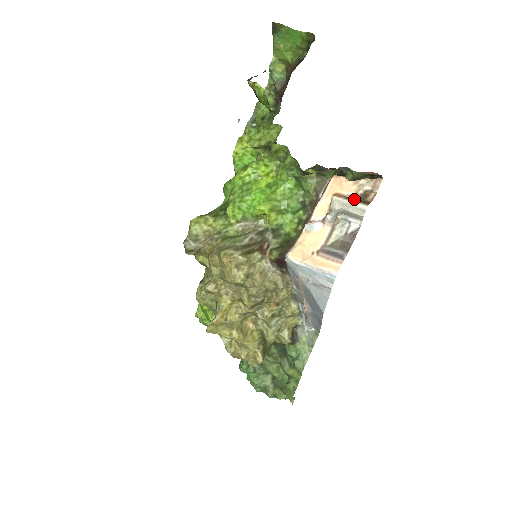
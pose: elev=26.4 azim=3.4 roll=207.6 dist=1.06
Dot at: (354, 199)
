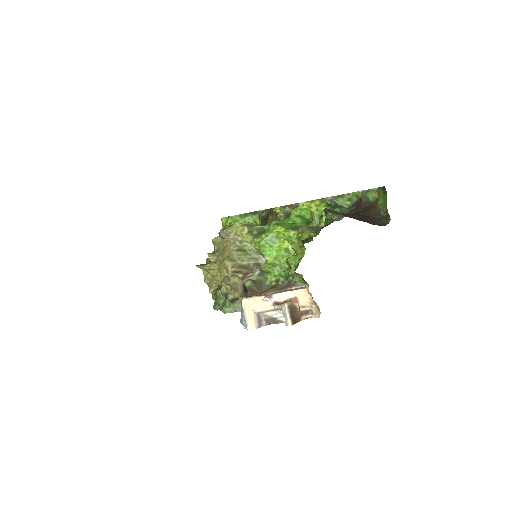
Dot at: (292, 315)
